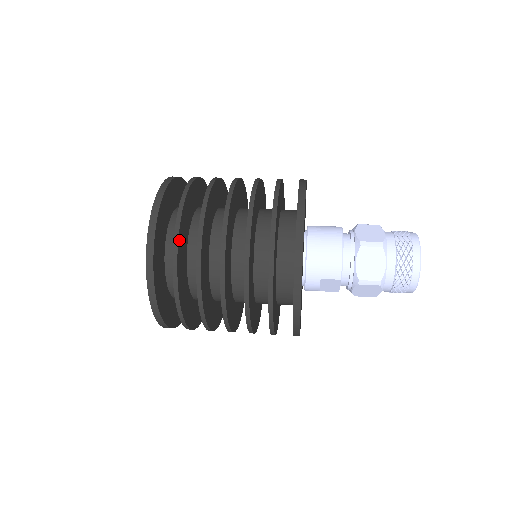
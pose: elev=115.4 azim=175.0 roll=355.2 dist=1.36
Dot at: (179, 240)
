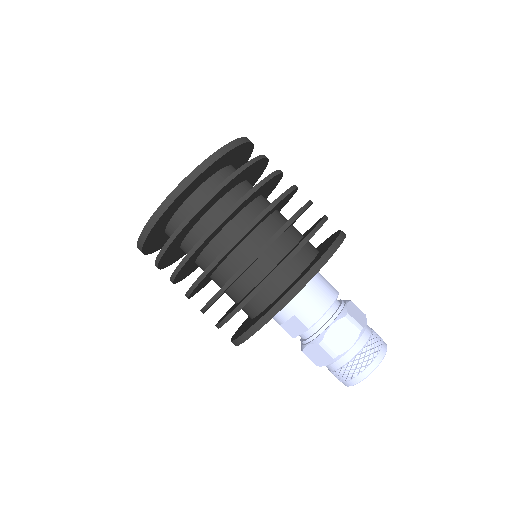
Dot at: (225, 186)
